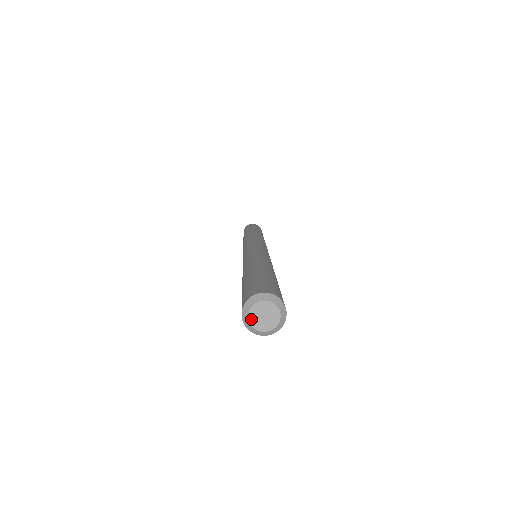
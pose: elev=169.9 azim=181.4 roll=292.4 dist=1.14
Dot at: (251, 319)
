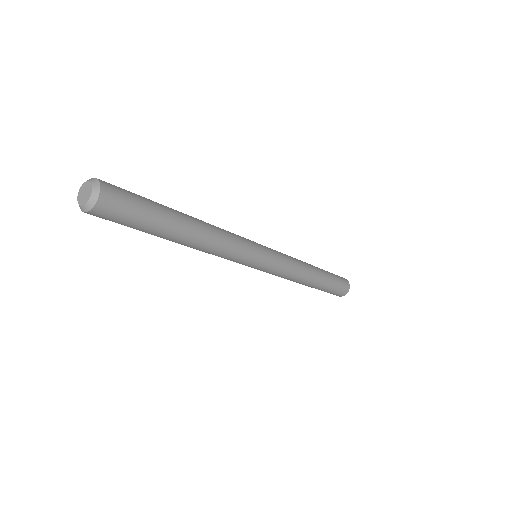
Dot at: (79, 196)
